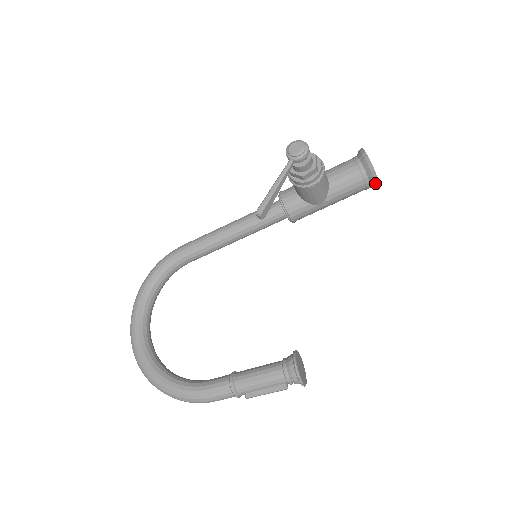
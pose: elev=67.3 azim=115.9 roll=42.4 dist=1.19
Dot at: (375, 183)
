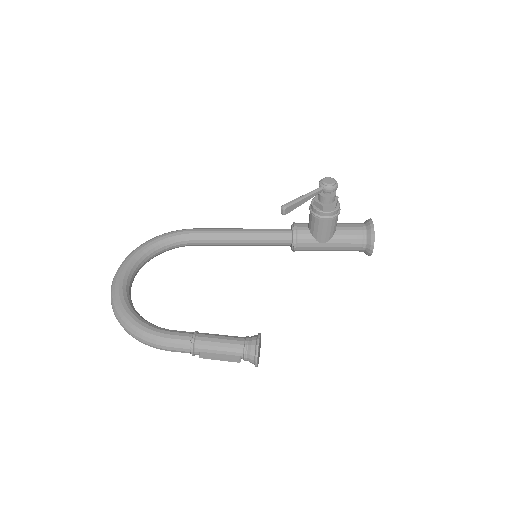
Dot at: (371, 246)
